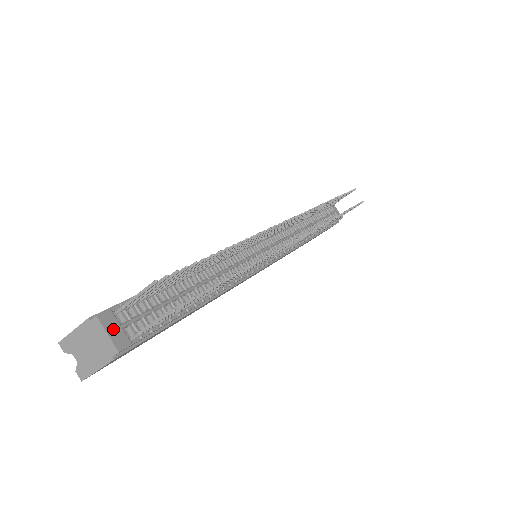
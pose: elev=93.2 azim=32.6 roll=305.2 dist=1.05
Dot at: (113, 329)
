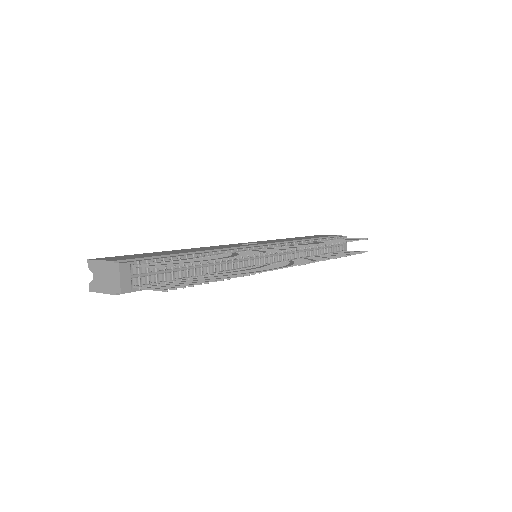
Dot at: (125, 277)
